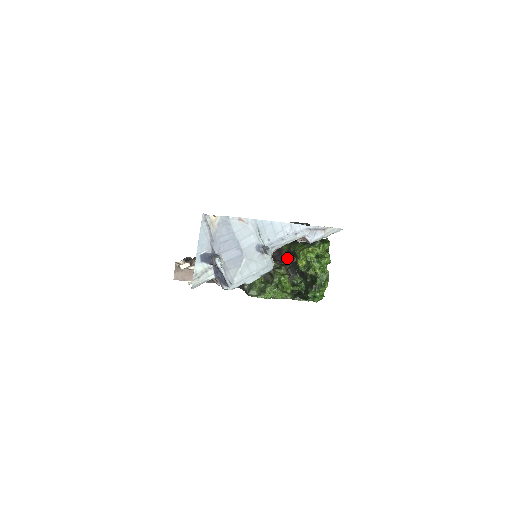
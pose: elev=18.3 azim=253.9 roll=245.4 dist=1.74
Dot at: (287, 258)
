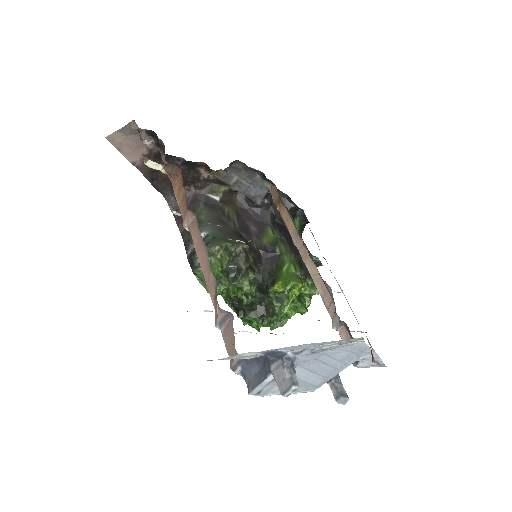
Dot at: (264, 254)
